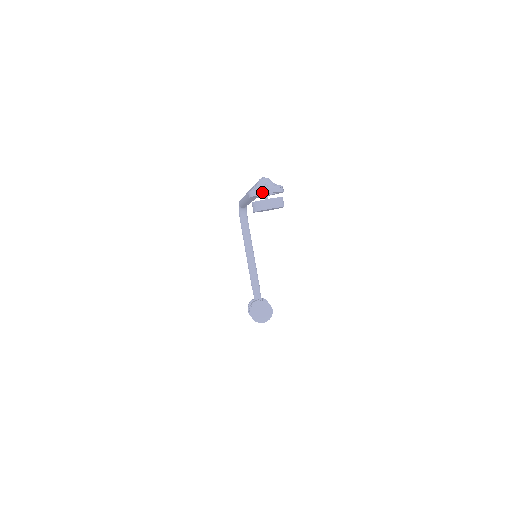
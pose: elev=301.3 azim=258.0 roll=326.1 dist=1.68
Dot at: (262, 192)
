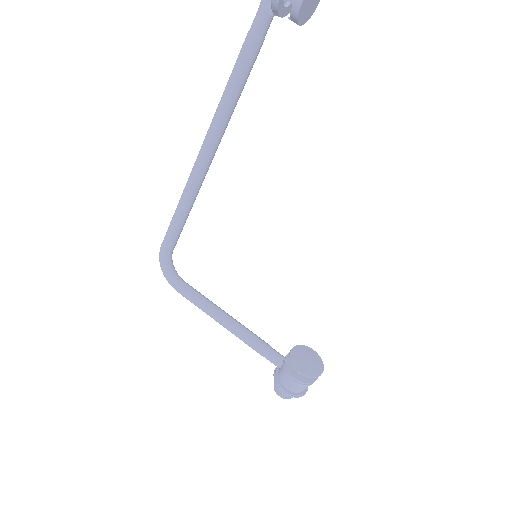
Dot at: out of frame
